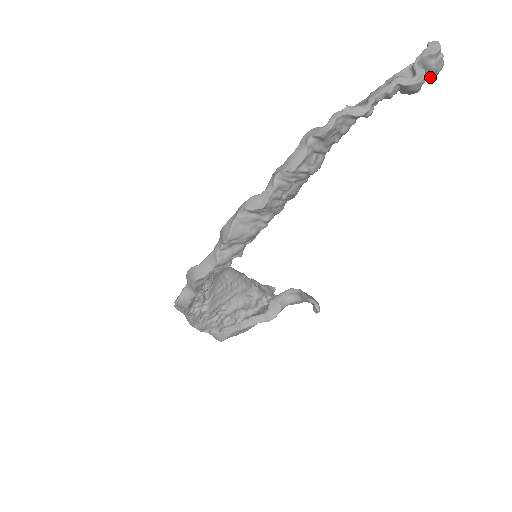
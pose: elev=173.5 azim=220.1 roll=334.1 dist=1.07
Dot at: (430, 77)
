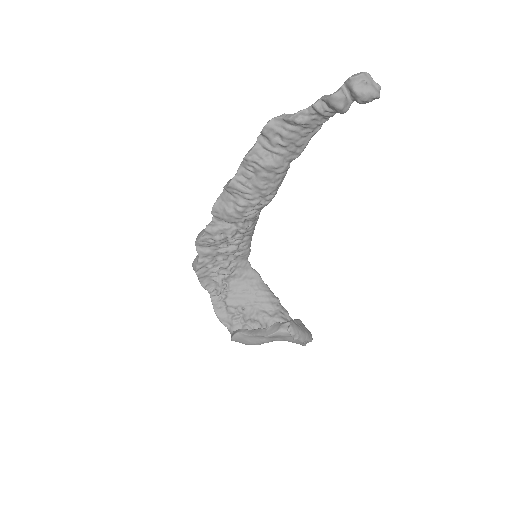
Dot at: (360, 101)
